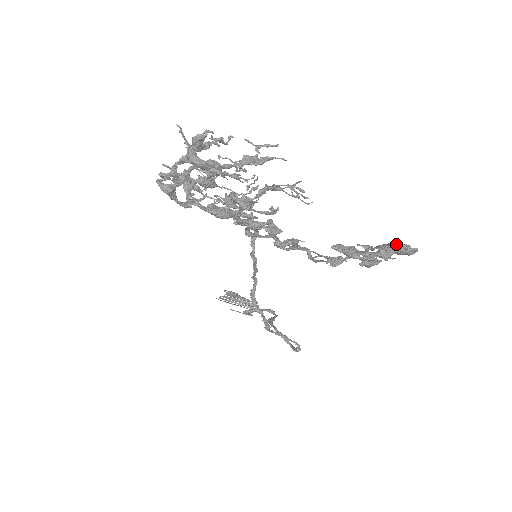
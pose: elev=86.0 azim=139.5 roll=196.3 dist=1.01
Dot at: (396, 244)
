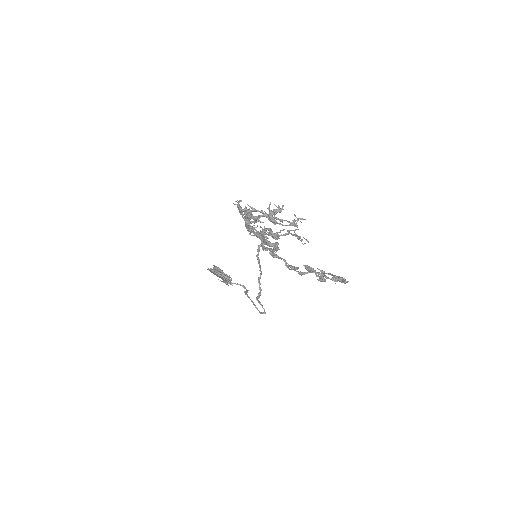
Dot at: (341, 277)
